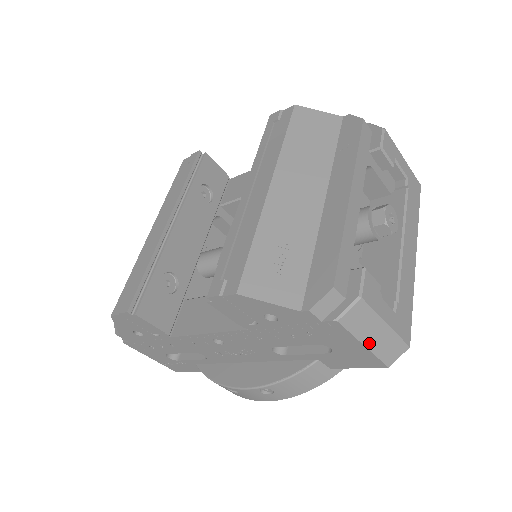
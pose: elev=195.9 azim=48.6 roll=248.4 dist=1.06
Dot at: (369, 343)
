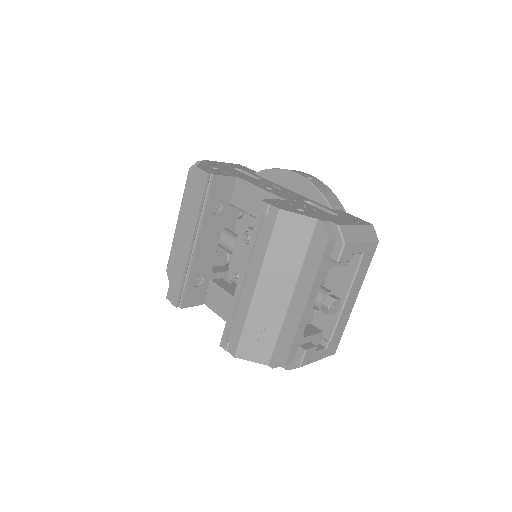
Dot at: occluded
